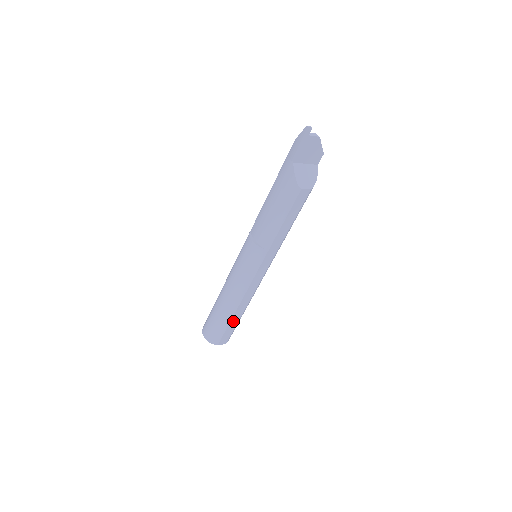
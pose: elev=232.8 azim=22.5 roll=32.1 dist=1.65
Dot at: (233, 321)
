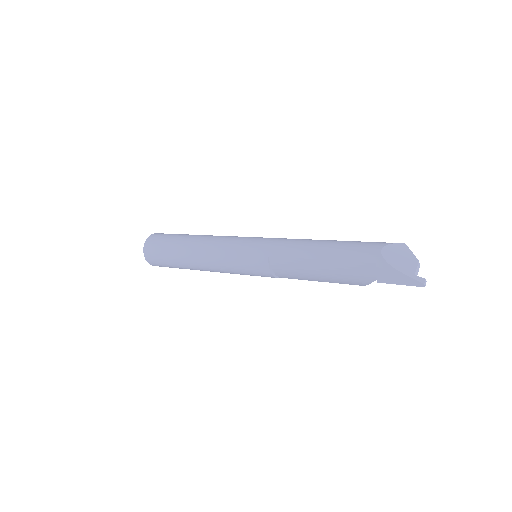
Dot at: occluded
